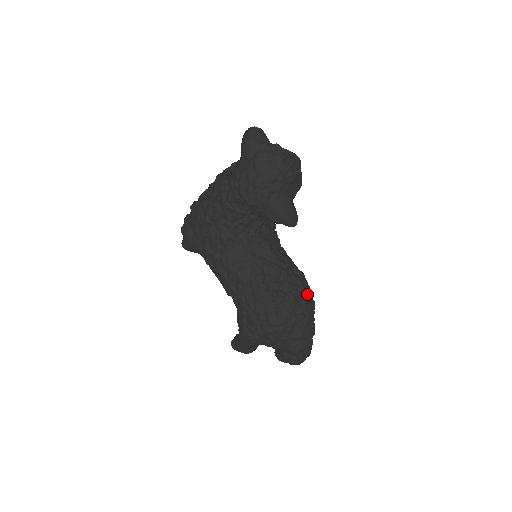
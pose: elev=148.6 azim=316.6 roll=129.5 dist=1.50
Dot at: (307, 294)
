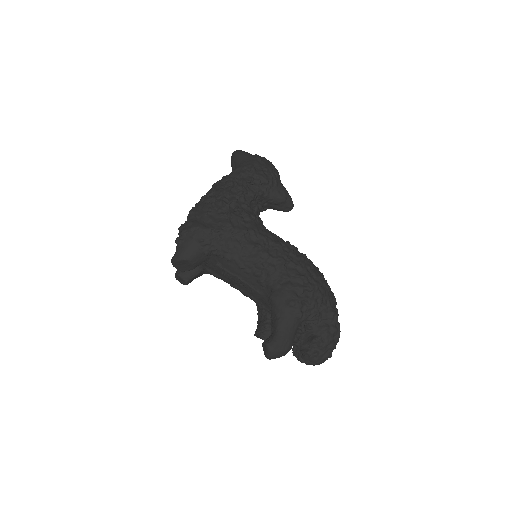
Dot at: occluded
